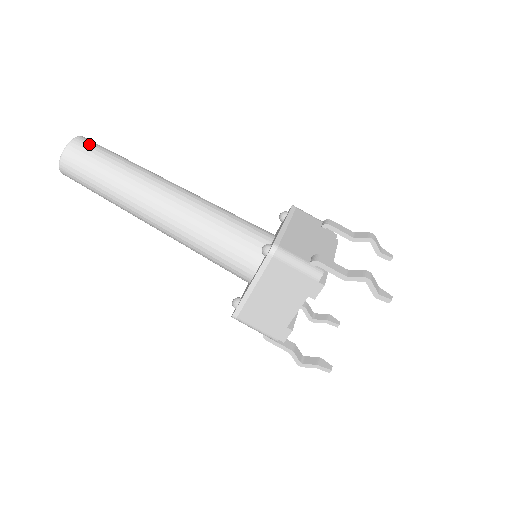
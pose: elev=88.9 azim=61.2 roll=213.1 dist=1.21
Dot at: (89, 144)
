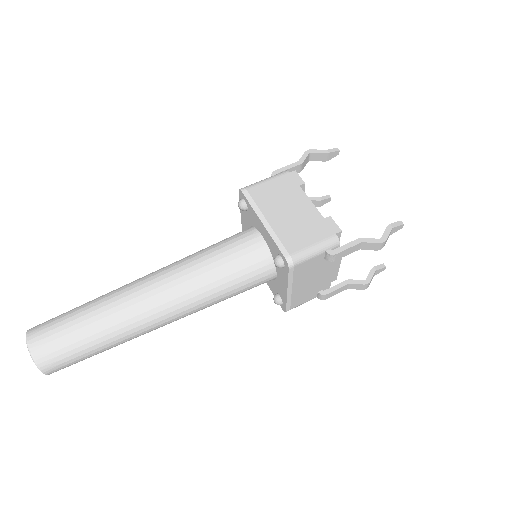
Dot at: occluded
